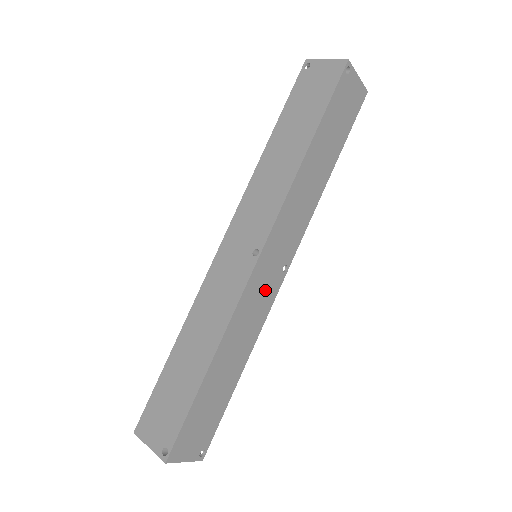
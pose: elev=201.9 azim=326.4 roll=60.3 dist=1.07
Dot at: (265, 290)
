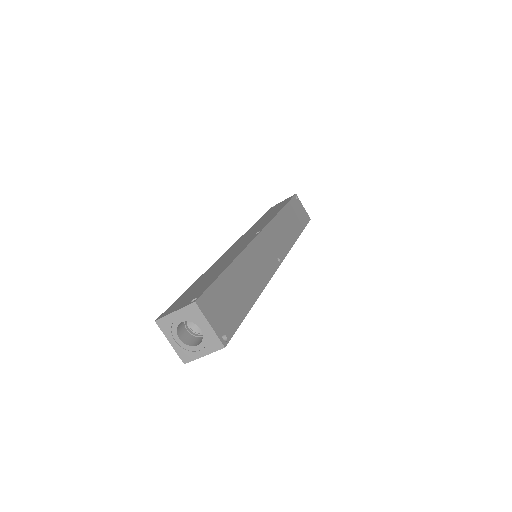
Dot at: (267, 258)
